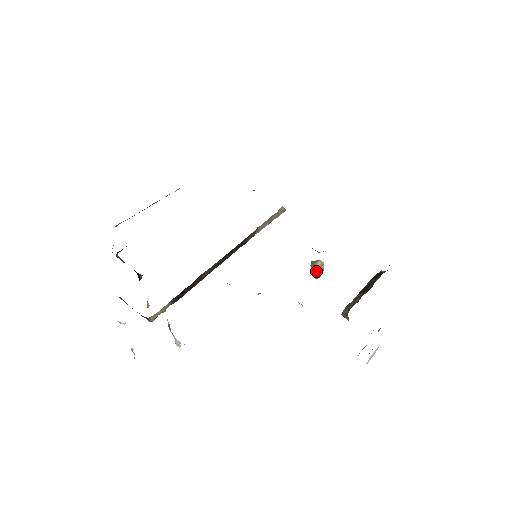
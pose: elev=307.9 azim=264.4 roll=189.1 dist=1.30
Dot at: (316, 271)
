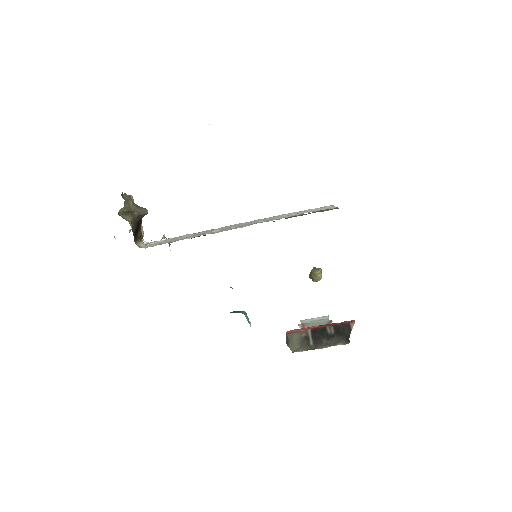
Dot at: (311, 277)
